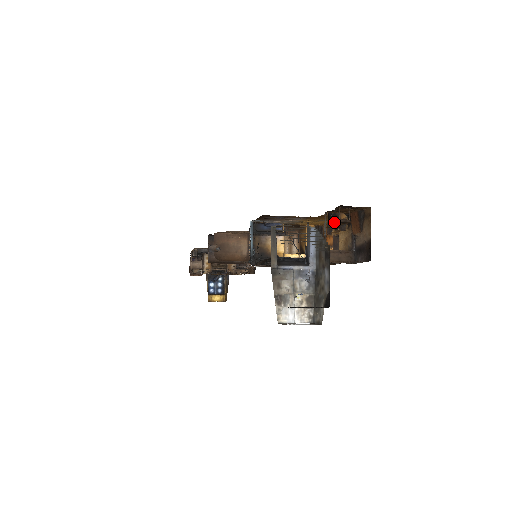
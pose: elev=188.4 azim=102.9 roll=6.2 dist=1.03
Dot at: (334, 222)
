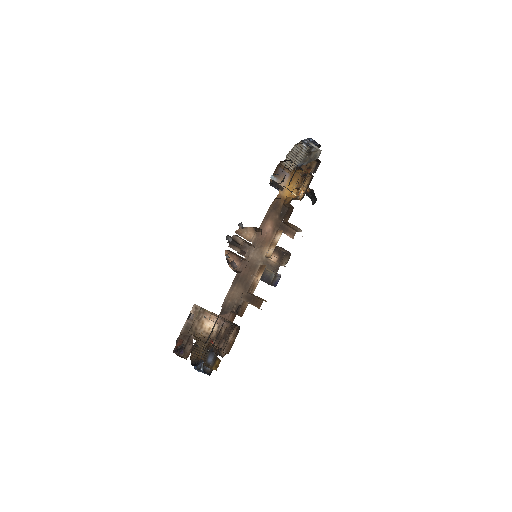
Dot at: occluded
